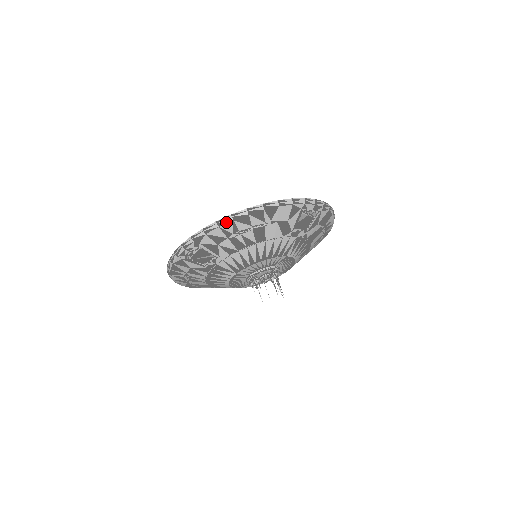
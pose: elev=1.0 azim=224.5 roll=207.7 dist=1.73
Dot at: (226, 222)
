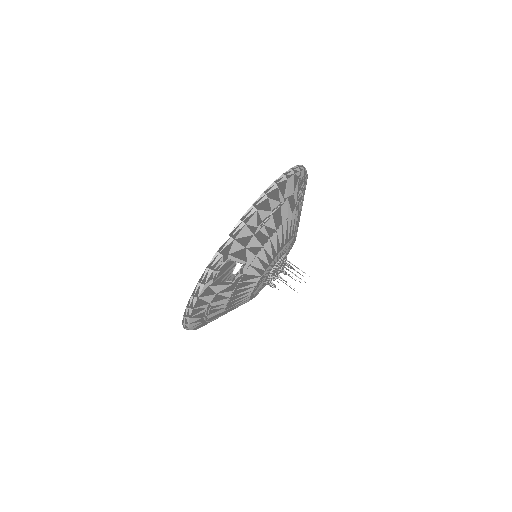
Dot at: (251, 215)
